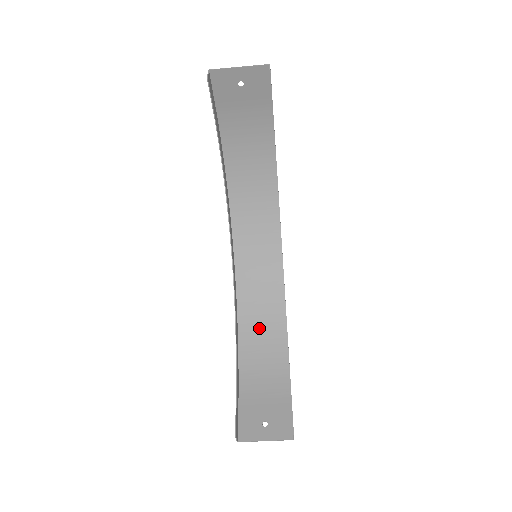
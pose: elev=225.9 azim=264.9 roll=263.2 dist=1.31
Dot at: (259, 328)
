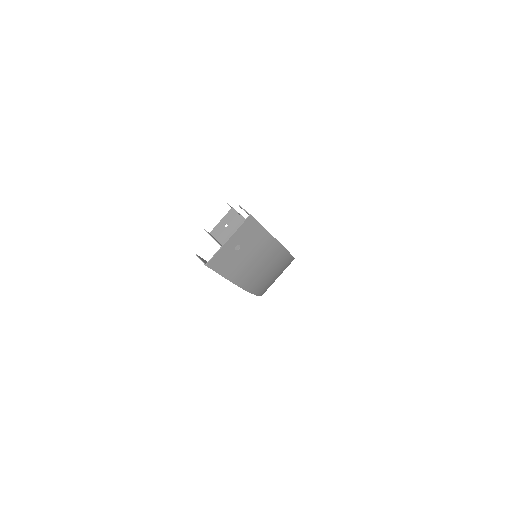
Dot at: (273, 278)
